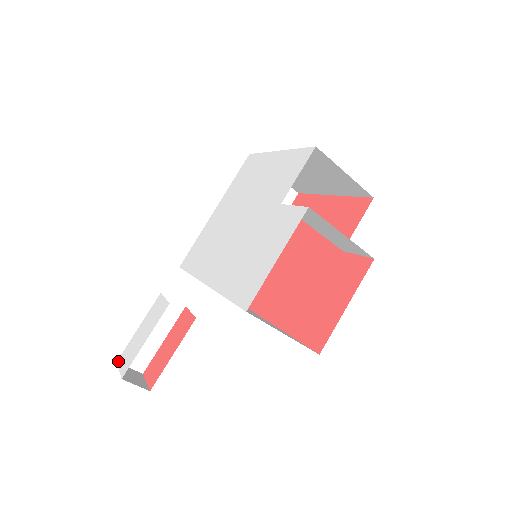
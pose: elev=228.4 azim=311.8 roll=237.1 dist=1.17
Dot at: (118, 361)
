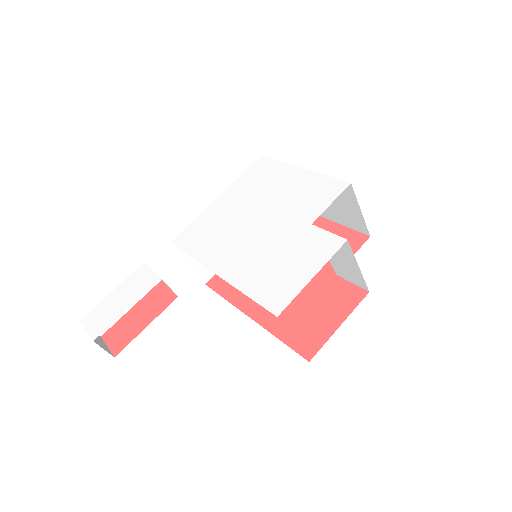
Dot at: (83, 320)
